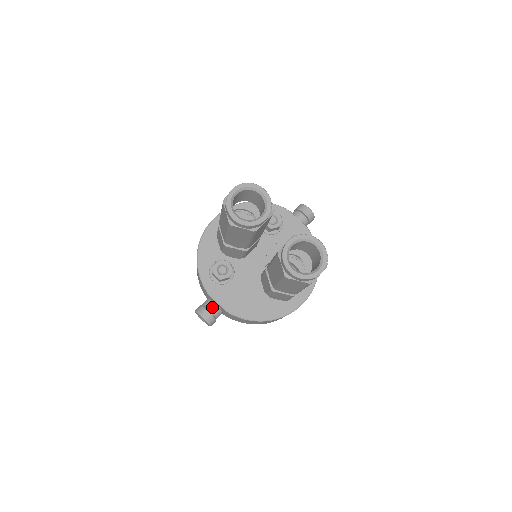
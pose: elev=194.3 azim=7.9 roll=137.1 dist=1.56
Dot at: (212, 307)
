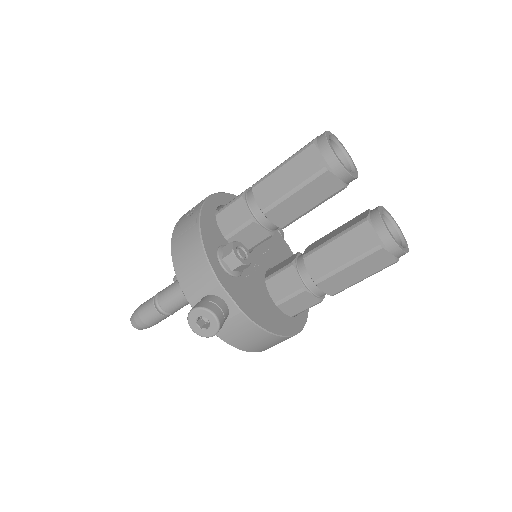
Dot at: (222, 304)
